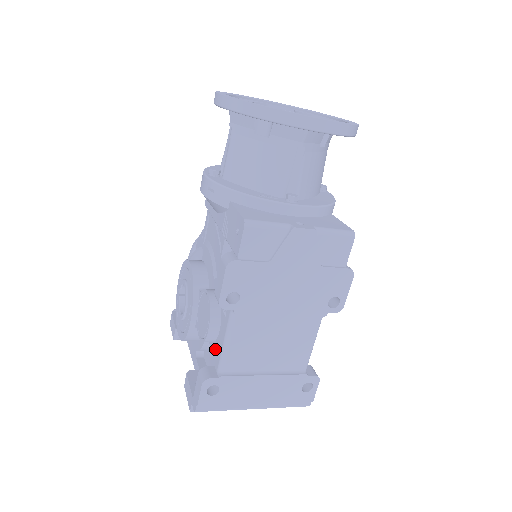
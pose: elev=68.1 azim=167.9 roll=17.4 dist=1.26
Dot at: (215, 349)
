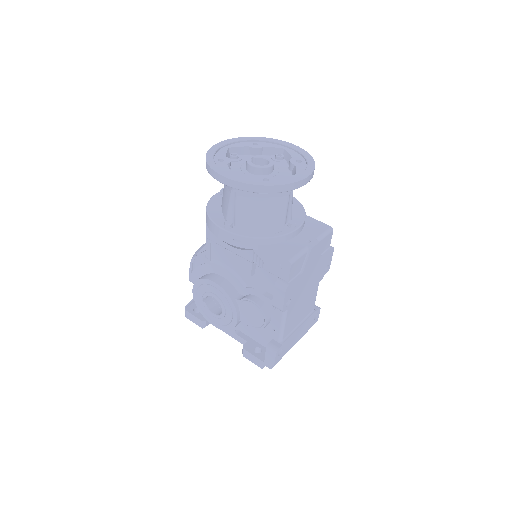
Dot at: (269, 330)
